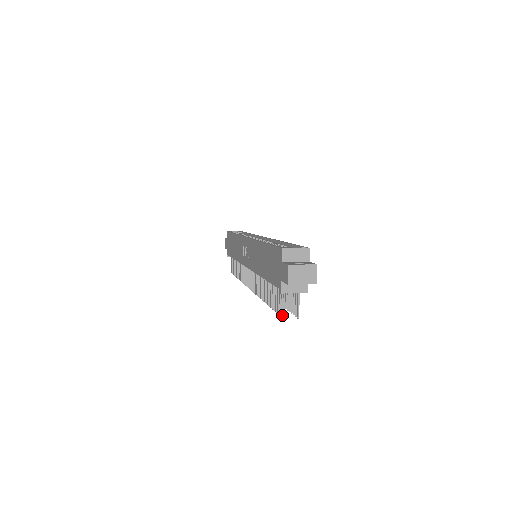
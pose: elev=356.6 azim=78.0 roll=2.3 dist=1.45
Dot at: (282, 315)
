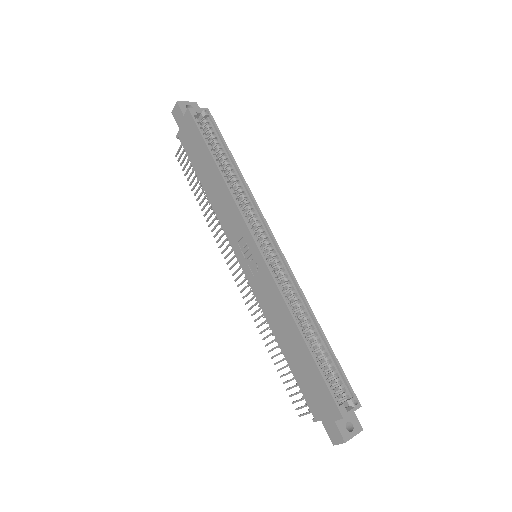
Dot at: occluded
